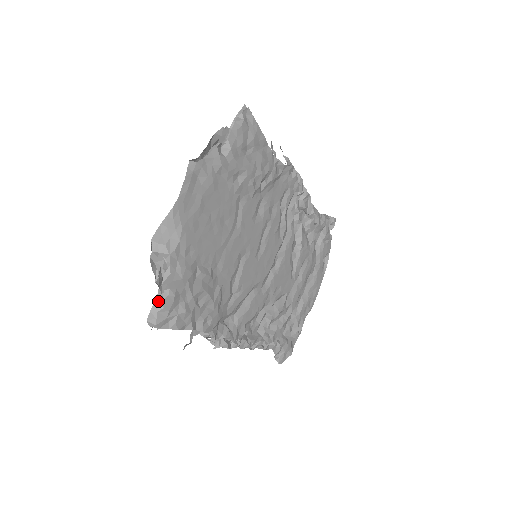
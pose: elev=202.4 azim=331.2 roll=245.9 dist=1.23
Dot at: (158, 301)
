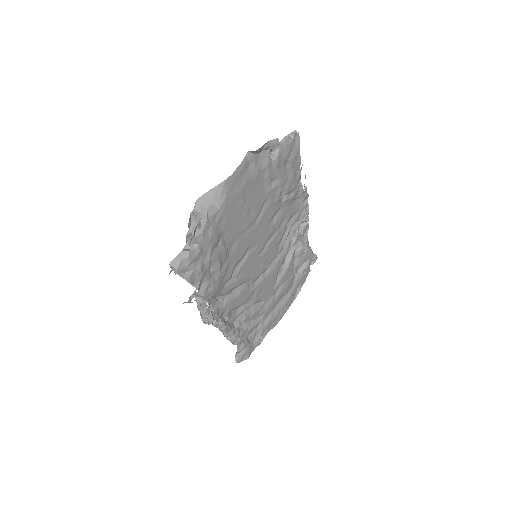
Dot at: (186, 250)
